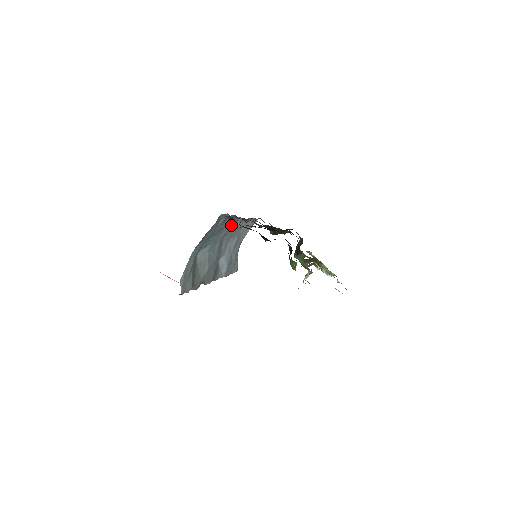
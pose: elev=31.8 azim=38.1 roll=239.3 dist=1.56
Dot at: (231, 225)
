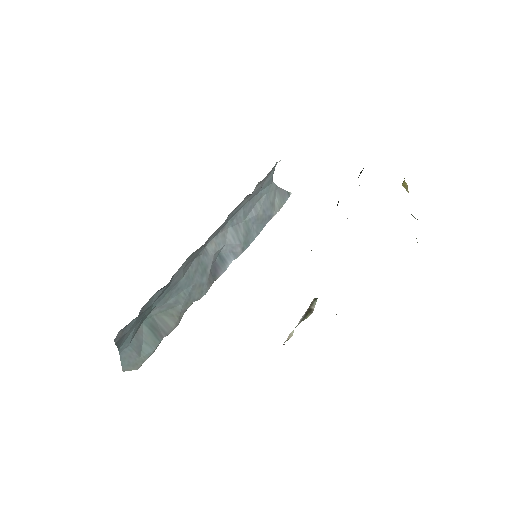
Dot at: (185, 264)
